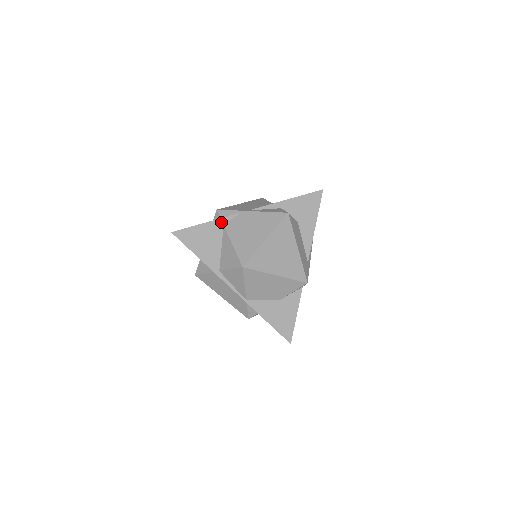
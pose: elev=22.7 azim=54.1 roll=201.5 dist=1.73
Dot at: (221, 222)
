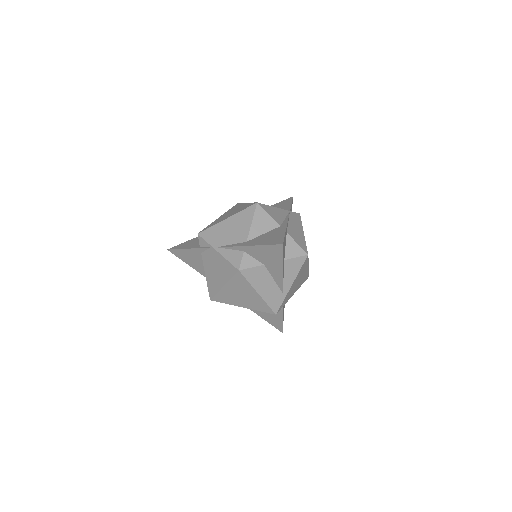
Dot at: (198, 251)
